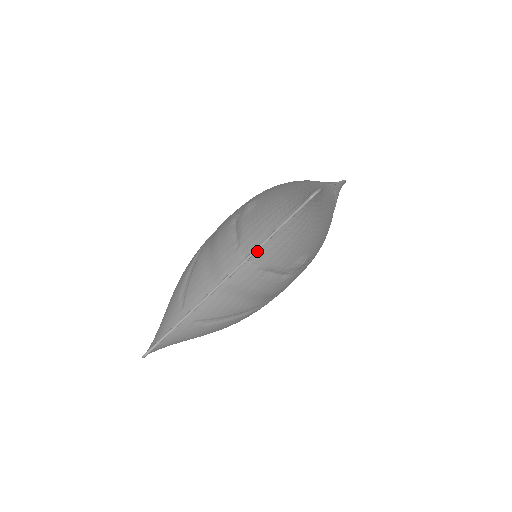
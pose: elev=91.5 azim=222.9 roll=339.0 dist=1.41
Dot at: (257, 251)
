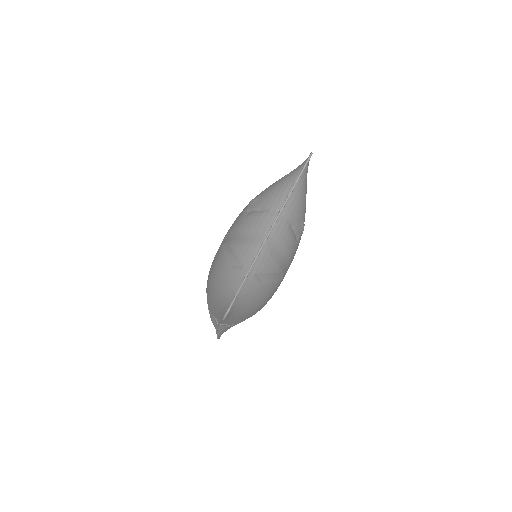
Dot at: (286, 203)
